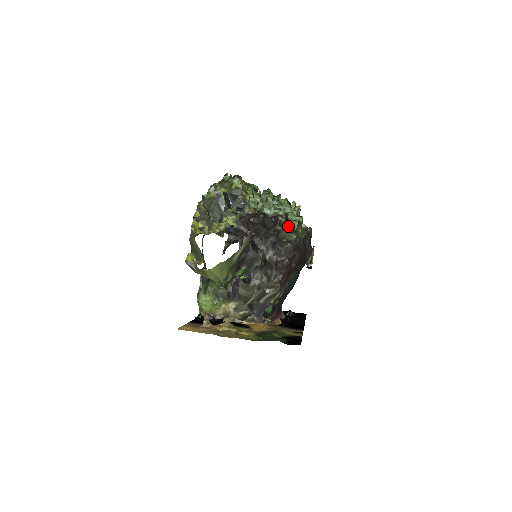
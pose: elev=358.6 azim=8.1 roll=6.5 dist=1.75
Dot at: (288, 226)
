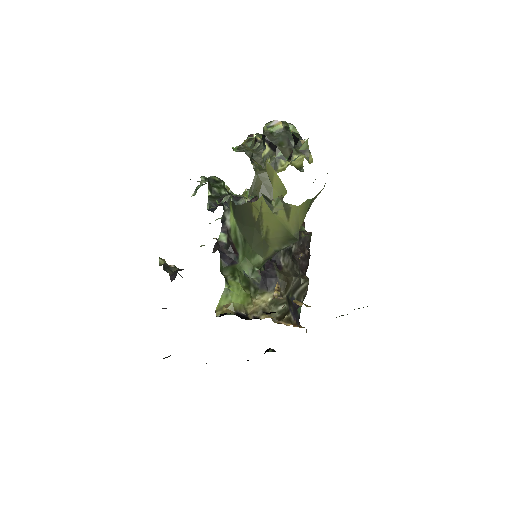
Dot at: occluded
